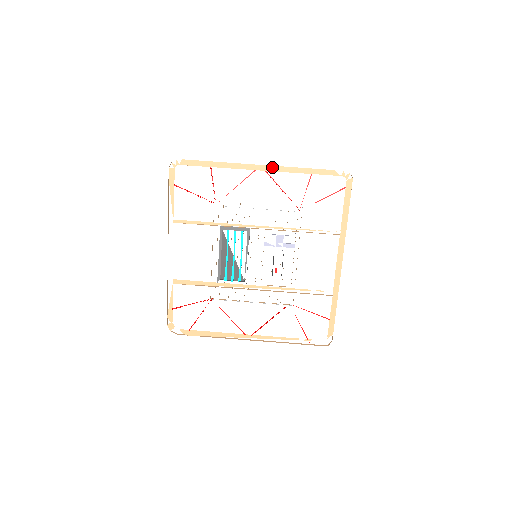
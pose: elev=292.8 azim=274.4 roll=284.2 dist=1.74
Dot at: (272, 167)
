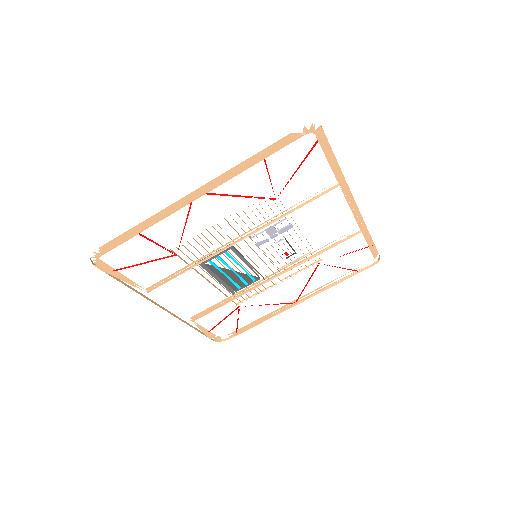
Dot at: (209, 186)
